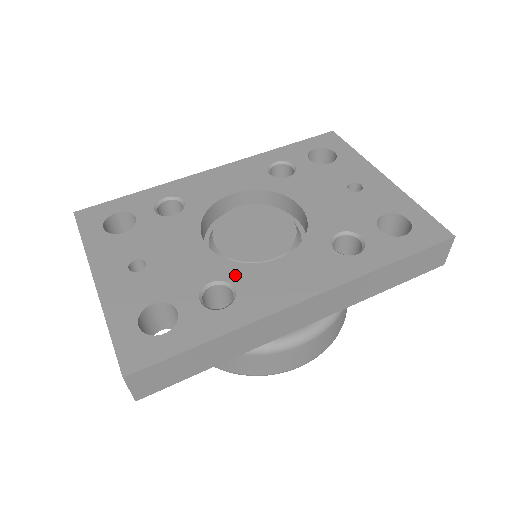
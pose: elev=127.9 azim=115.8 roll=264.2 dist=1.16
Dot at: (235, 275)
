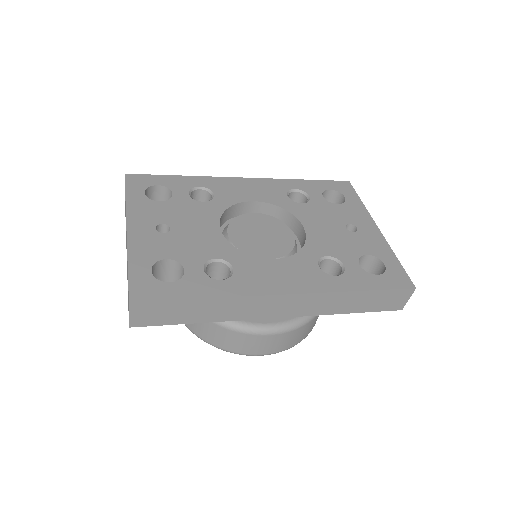
Dot at: (237, 260)
